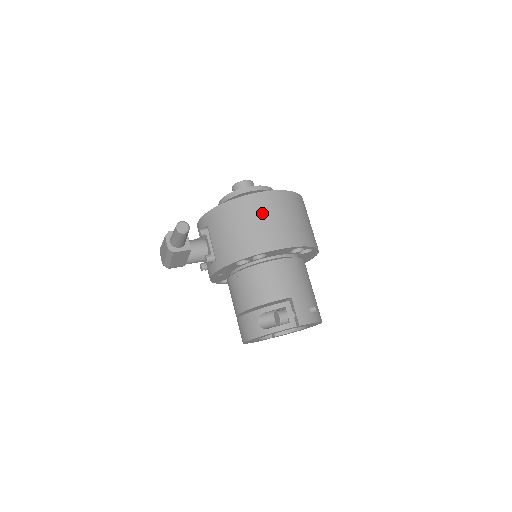
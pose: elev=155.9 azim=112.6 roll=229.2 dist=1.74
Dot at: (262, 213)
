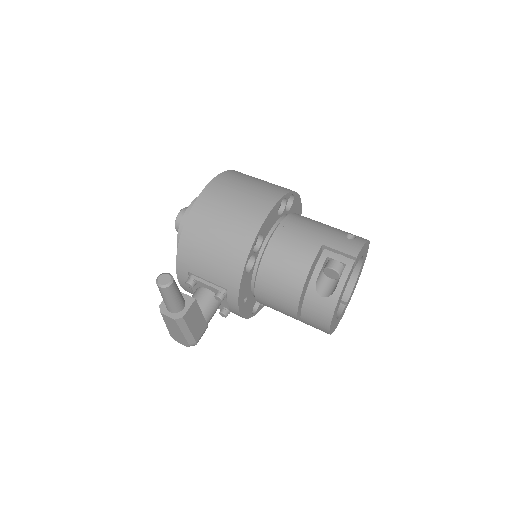
Dot at: (220, 207)
